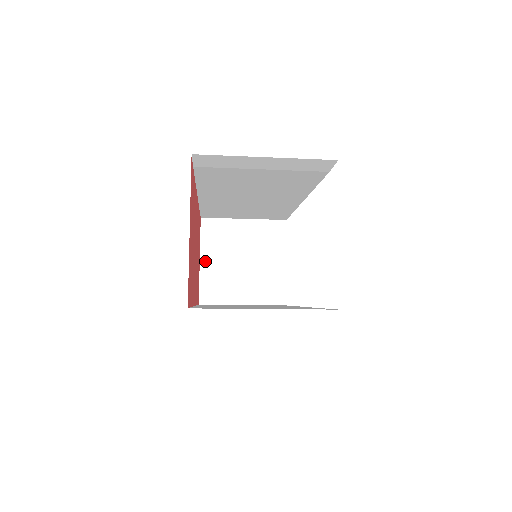
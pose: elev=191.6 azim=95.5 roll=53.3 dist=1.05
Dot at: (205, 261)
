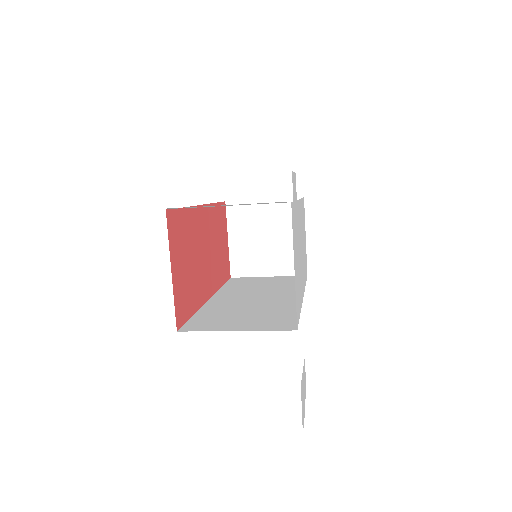
Dot at: (233, 240)
